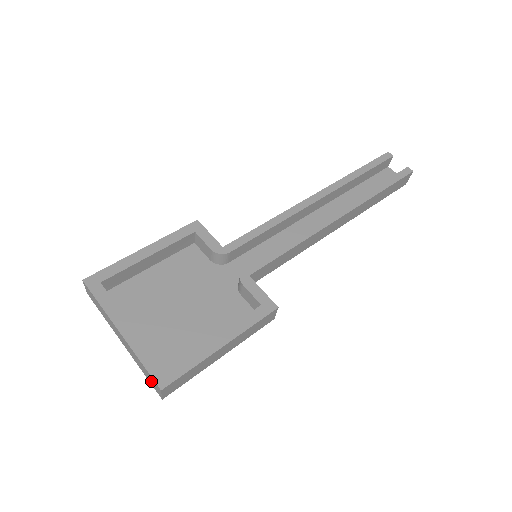
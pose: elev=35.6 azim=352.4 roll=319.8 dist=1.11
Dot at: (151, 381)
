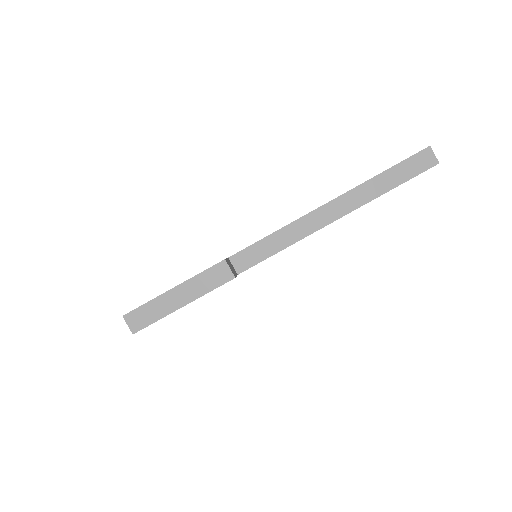
Dot at: occluded
